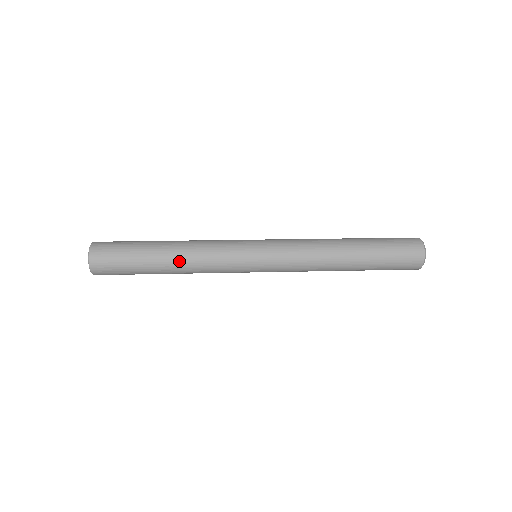
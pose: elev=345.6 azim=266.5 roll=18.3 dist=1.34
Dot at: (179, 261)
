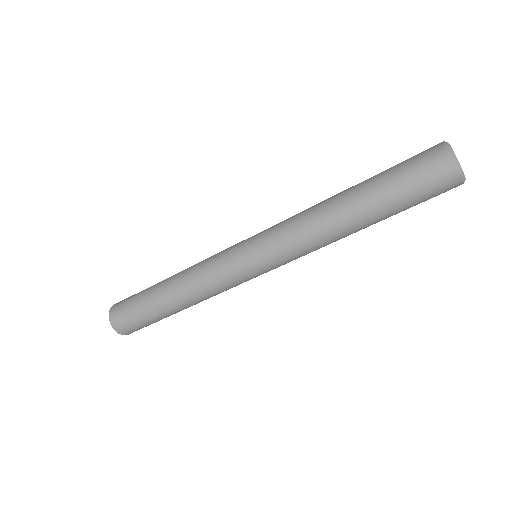
Dot at: (177, 274)
